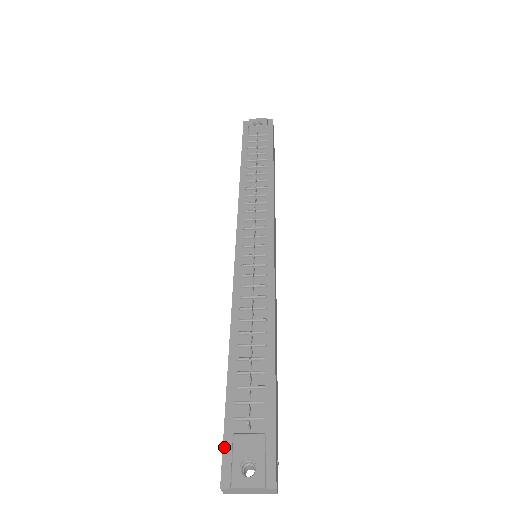
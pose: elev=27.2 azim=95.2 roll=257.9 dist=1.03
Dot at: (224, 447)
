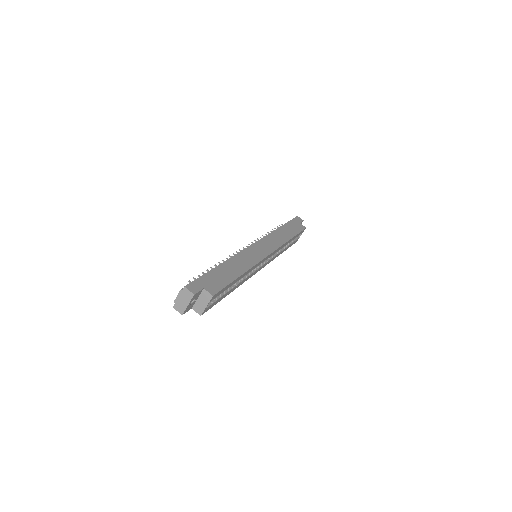
Dot at: occluded
